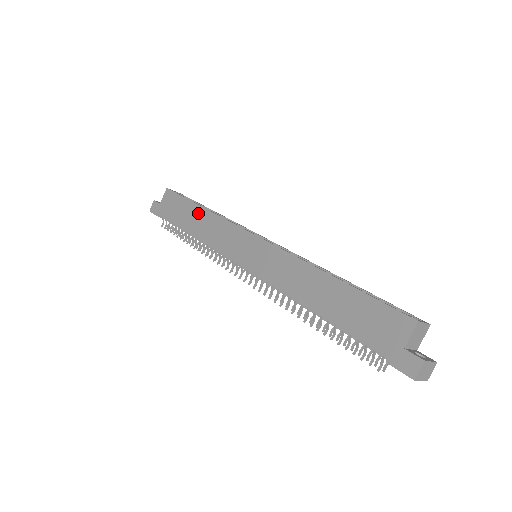
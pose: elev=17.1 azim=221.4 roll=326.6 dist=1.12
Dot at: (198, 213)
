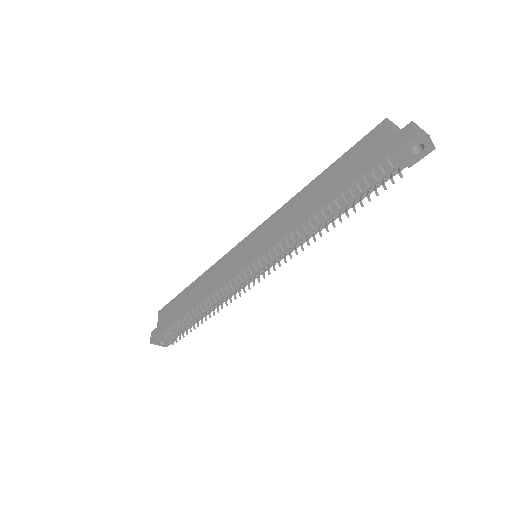
Dot at: (192, 288)
